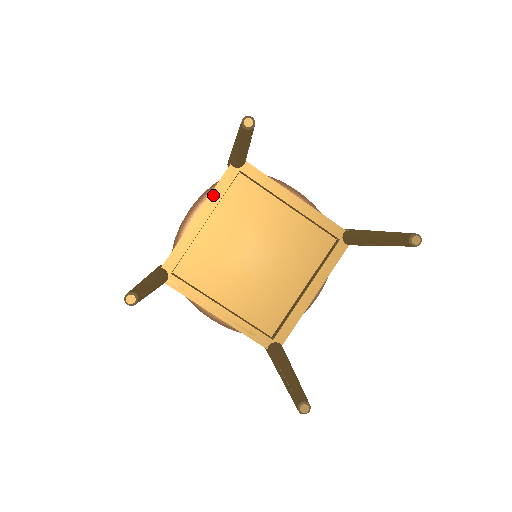
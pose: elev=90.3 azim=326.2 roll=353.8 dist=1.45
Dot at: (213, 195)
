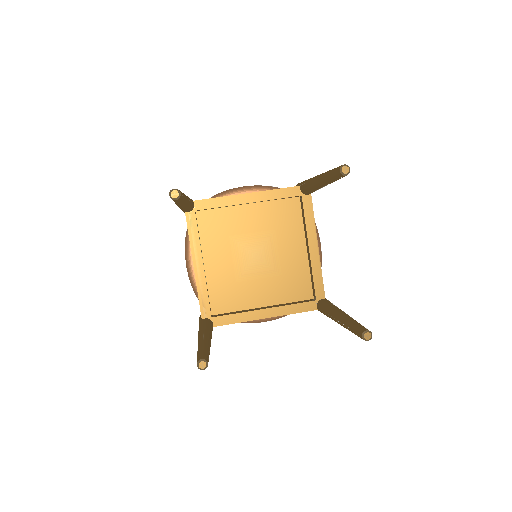
Dot at: (271, 192)
